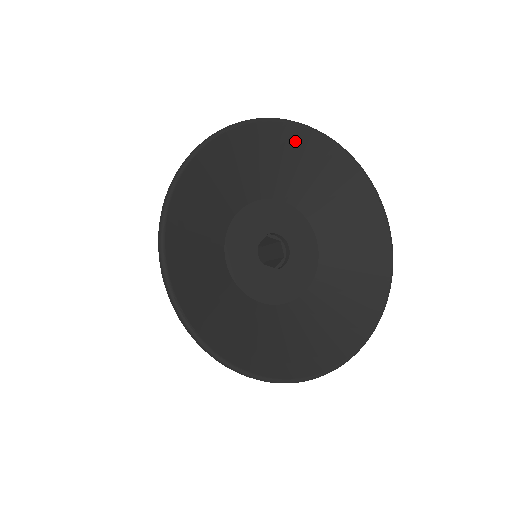
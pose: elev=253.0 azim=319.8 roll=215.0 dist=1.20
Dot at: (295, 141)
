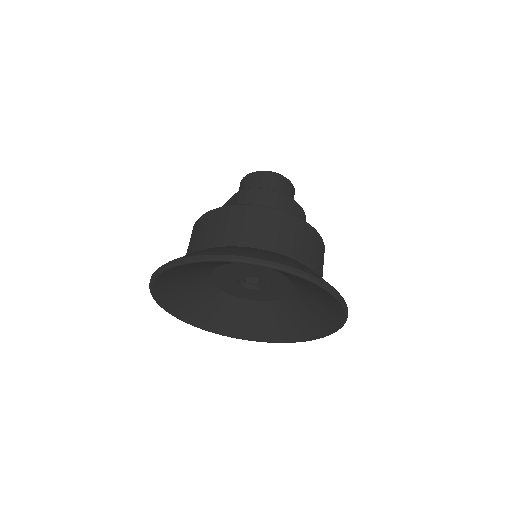
Dot at: occluded
